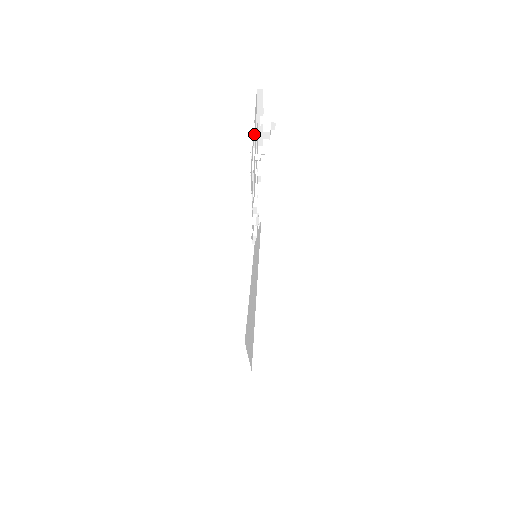
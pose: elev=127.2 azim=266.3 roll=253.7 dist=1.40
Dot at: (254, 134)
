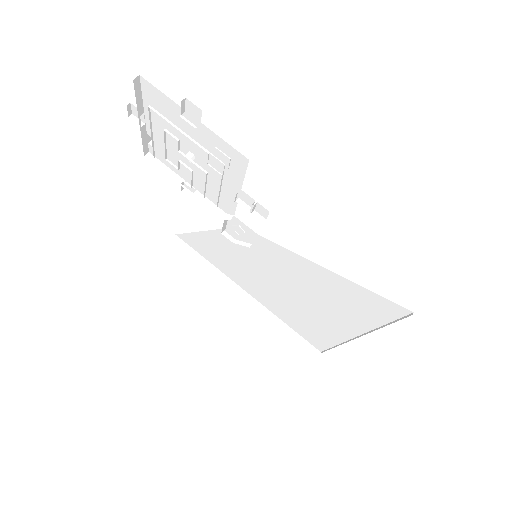
Dot at: (194, 127)
